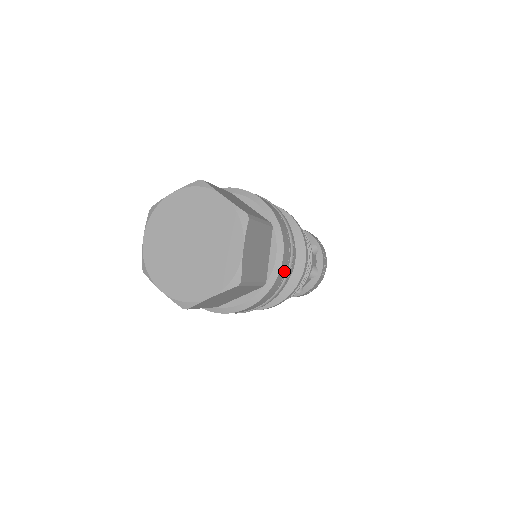
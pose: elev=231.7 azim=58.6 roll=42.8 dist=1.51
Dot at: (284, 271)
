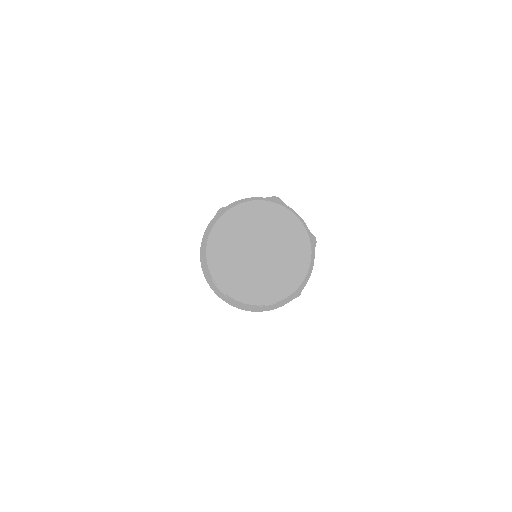
Dot at: occluded
